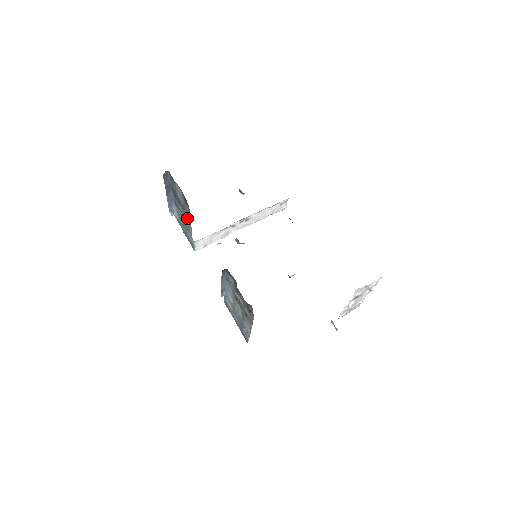
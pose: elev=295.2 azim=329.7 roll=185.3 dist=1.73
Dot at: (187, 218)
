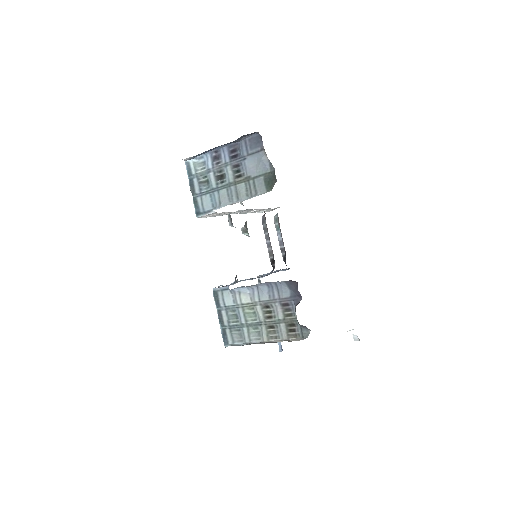
Dot at: (240, 191)
